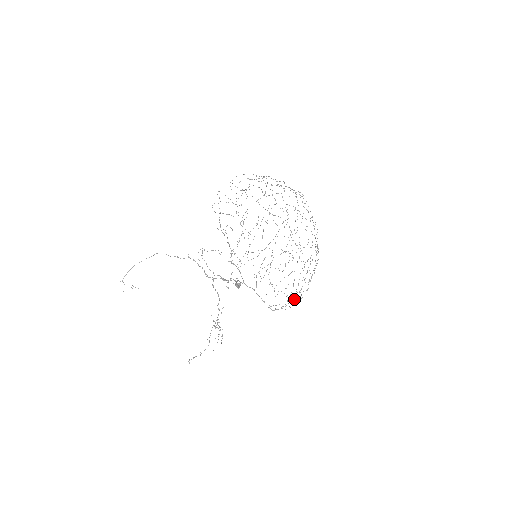
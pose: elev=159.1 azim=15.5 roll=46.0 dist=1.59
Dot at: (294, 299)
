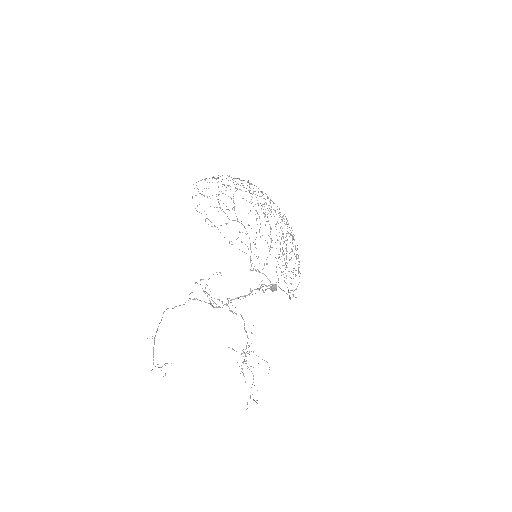
Dot at: (286, 283)
